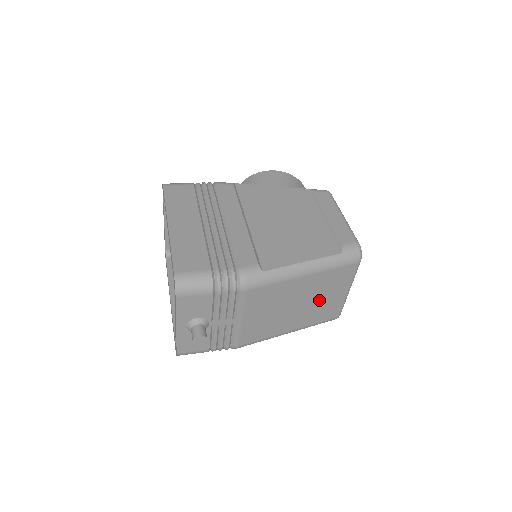
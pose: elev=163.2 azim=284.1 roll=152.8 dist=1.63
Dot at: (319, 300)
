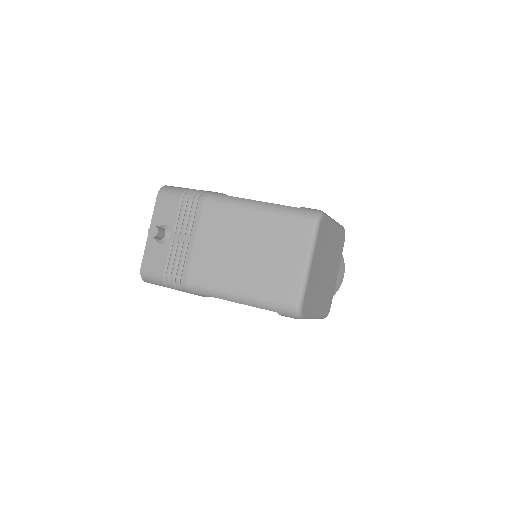
Dot at: (272, 258)
